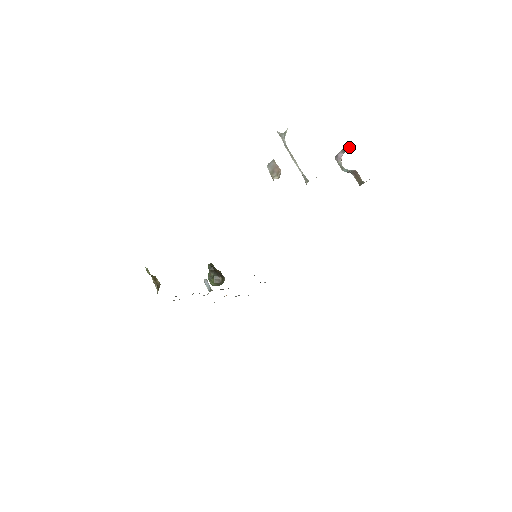
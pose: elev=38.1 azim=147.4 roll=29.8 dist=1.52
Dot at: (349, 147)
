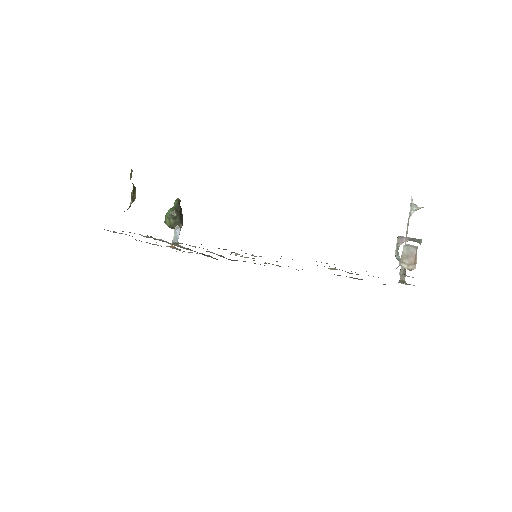
Dot at: (419, 242)
